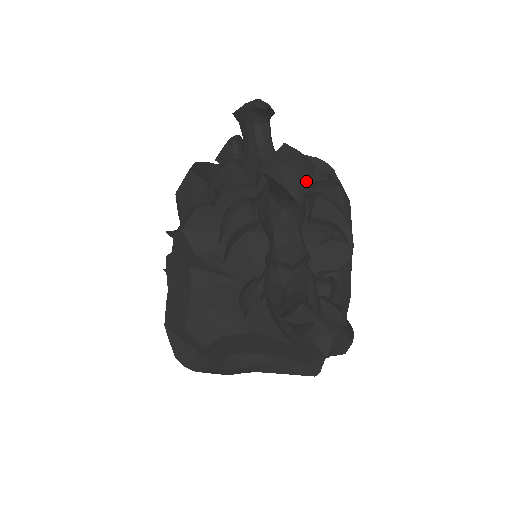
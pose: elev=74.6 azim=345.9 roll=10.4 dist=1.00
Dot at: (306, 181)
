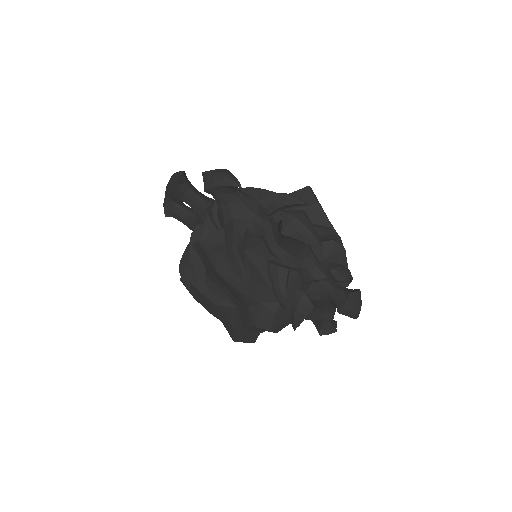
Dot at: occluded
